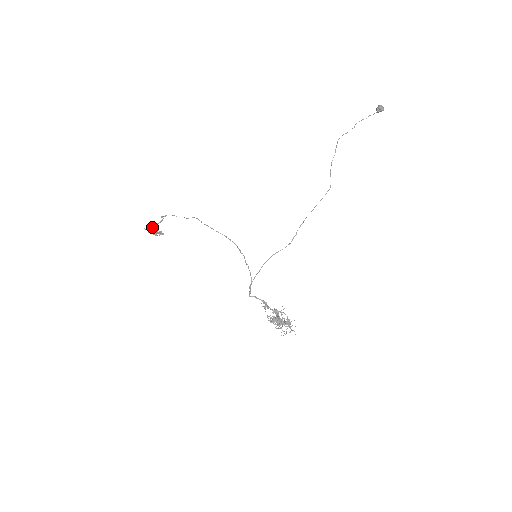
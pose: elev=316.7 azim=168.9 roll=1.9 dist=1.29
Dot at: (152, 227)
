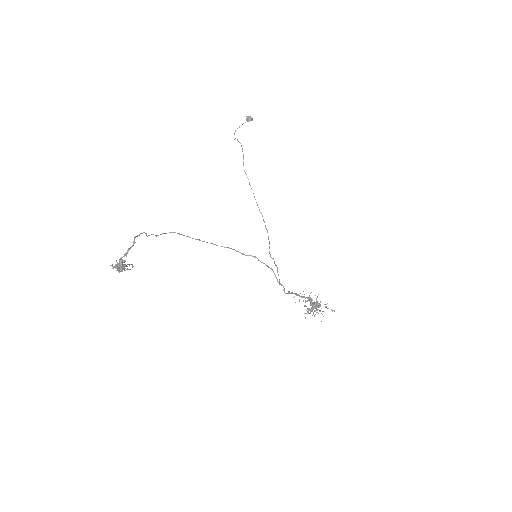
Dot at: (122, 257)
